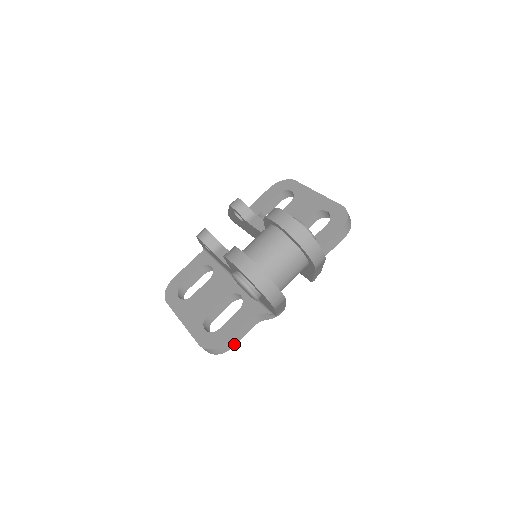
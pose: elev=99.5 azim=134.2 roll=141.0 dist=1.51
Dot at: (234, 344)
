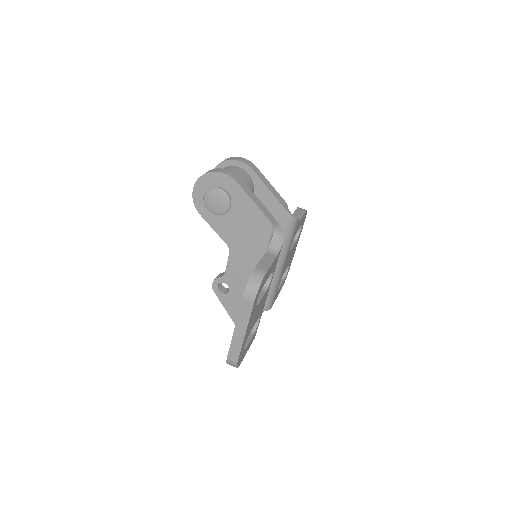
Dot at: (266, 269)
